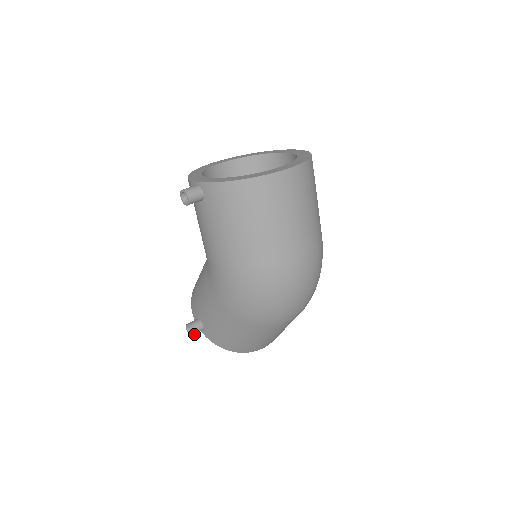
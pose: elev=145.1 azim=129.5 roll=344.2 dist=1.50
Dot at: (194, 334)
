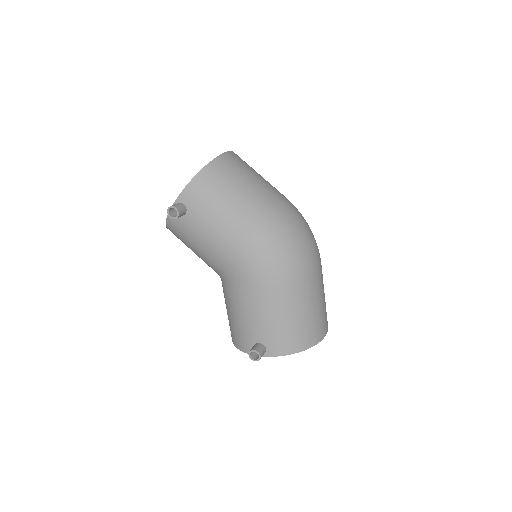
Dot at: (261, 355)
